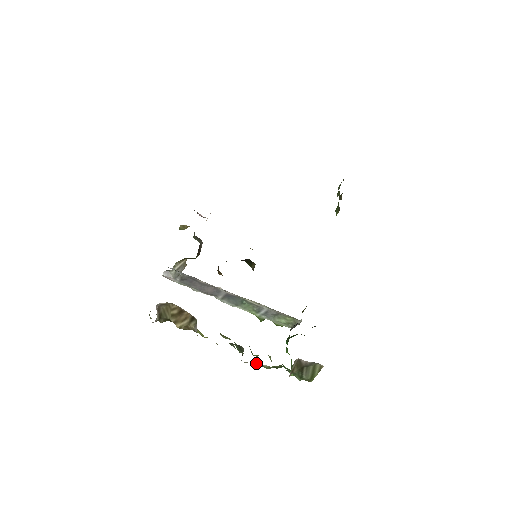
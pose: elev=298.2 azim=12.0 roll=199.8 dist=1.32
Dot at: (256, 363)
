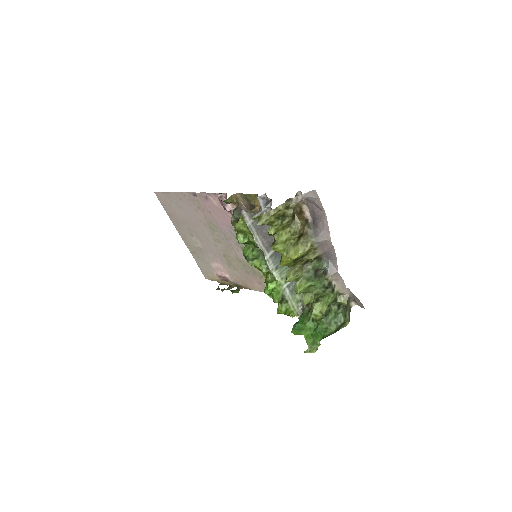
Dot at: (331, 286)
